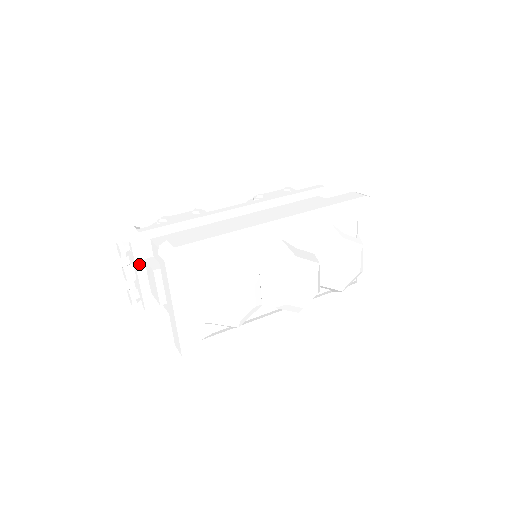
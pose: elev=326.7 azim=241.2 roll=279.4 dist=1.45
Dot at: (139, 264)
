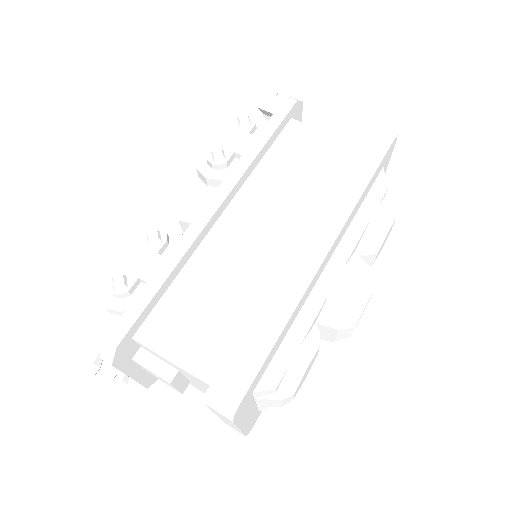
Dot at: (127, 368)
